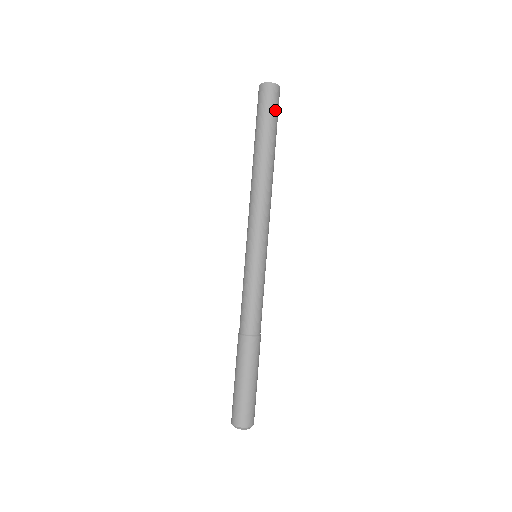
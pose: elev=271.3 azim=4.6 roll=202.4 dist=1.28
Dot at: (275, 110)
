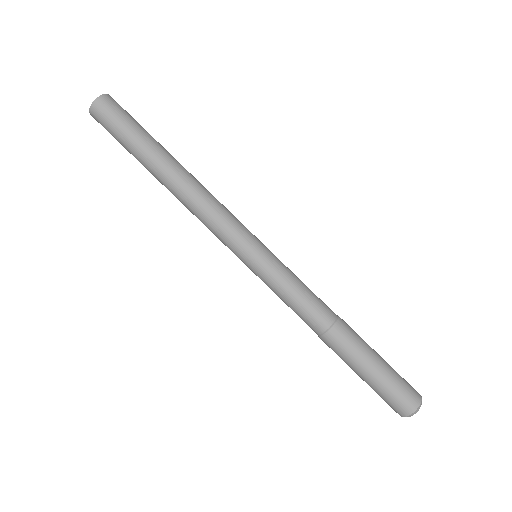
Dot at: (132, 117)
